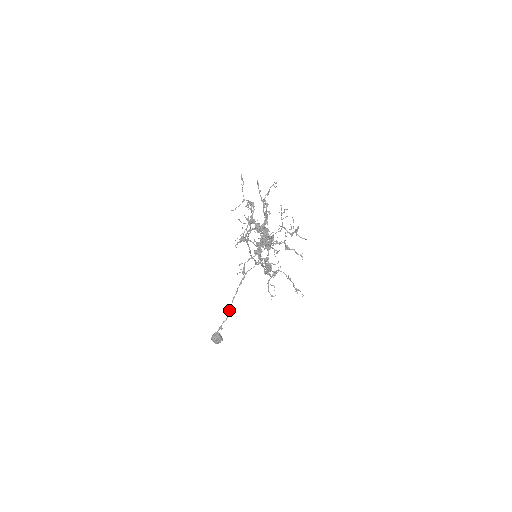
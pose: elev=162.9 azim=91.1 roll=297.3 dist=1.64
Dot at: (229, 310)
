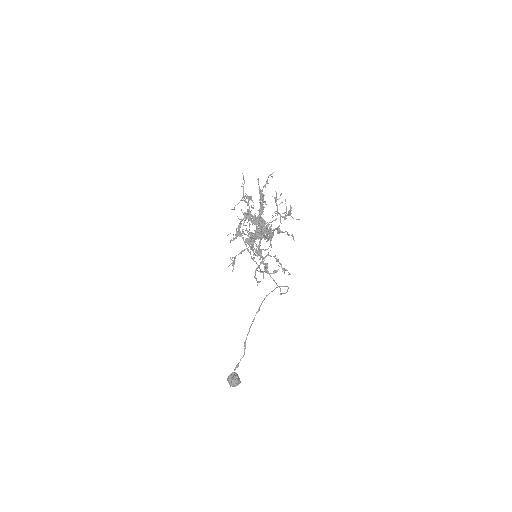
Dot at: (245, 342)
